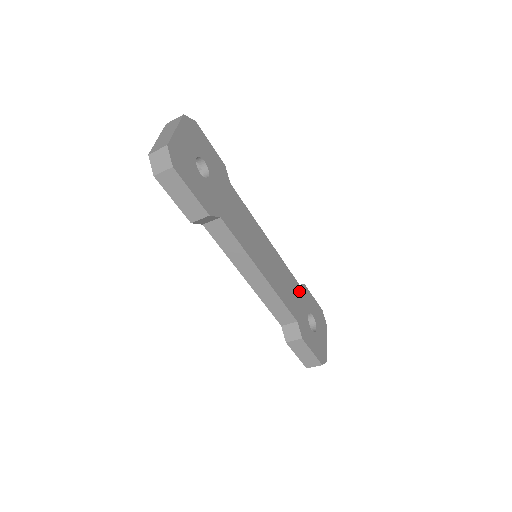
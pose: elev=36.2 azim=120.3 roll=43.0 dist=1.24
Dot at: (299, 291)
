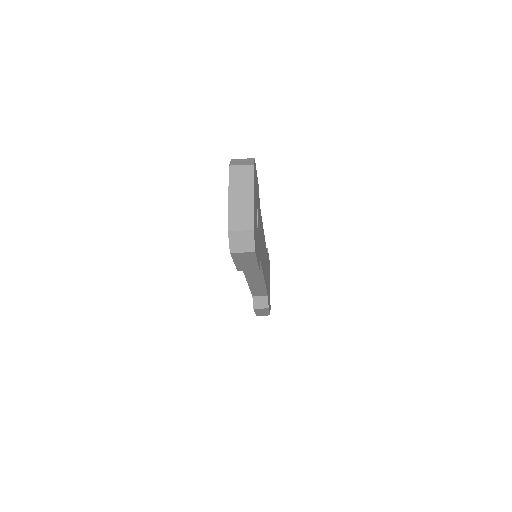
Dot at: (267, 261)
